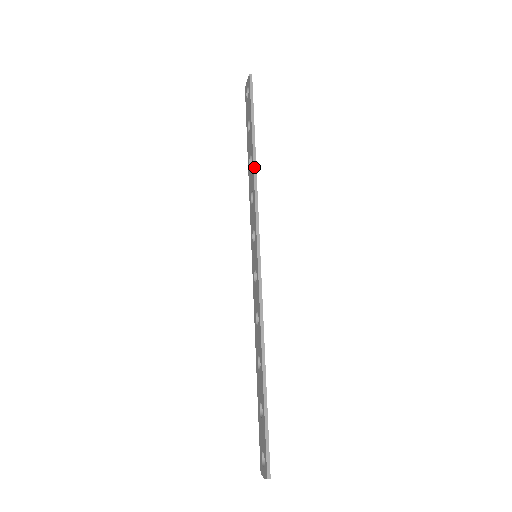
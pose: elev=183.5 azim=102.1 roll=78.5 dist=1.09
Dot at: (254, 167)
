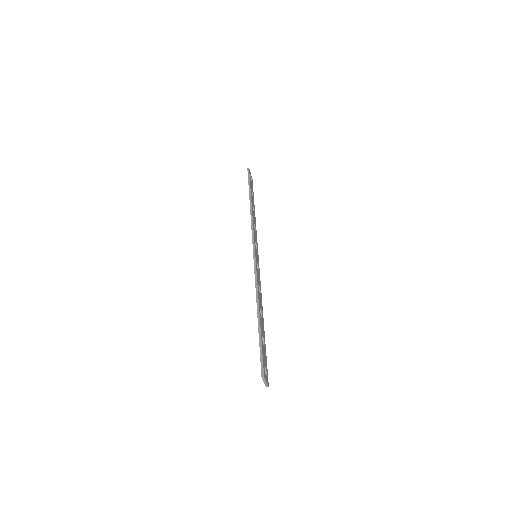
Dot at: (250, 209)
